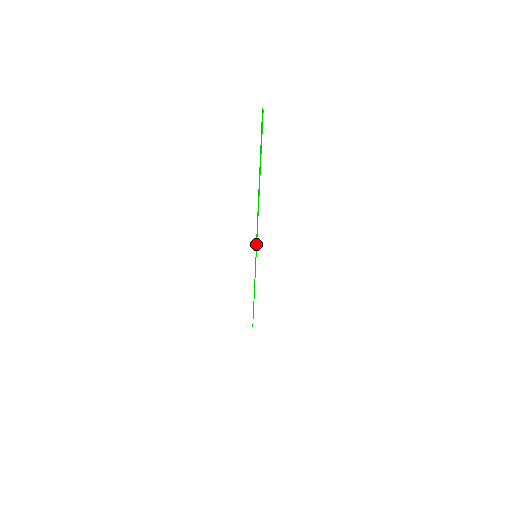
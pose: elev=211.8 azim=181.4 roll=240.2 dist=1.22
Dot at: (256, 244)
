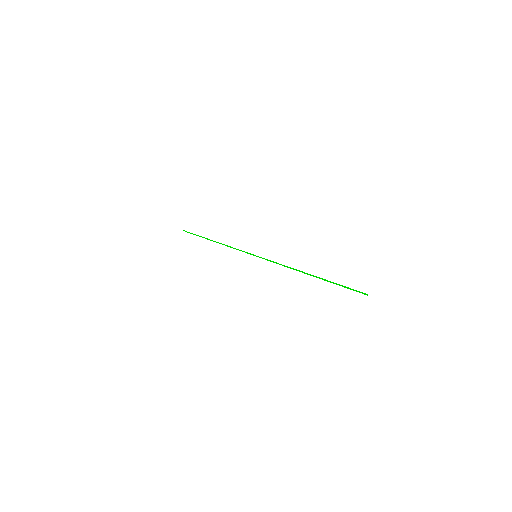
Dot at: (267, 260)
